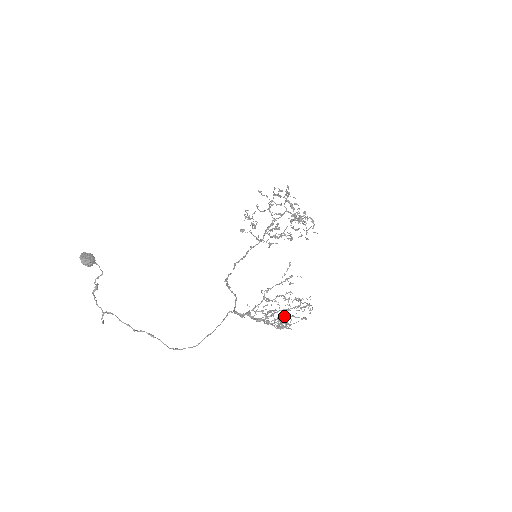
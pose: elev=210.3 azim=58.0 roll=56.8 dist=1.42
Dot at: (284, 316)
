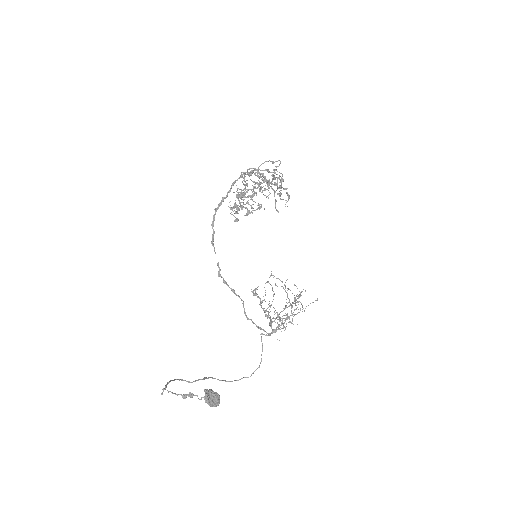
Dot at: (257, 287)
